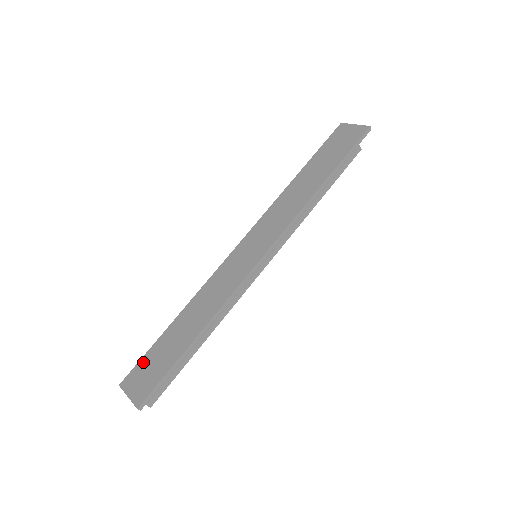
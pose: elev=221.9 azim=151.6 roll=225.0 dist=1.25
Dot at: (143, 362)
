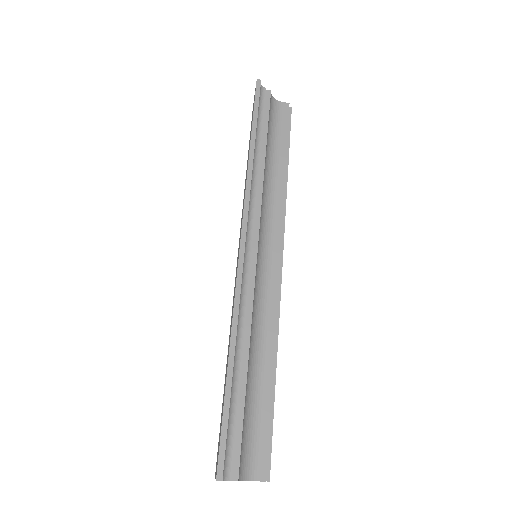
Dot at: (219, 434)
